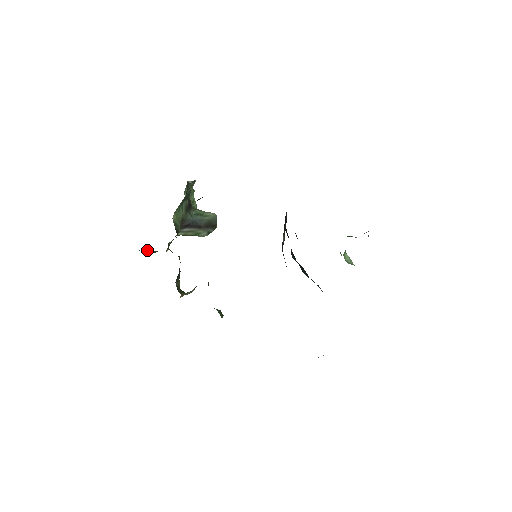
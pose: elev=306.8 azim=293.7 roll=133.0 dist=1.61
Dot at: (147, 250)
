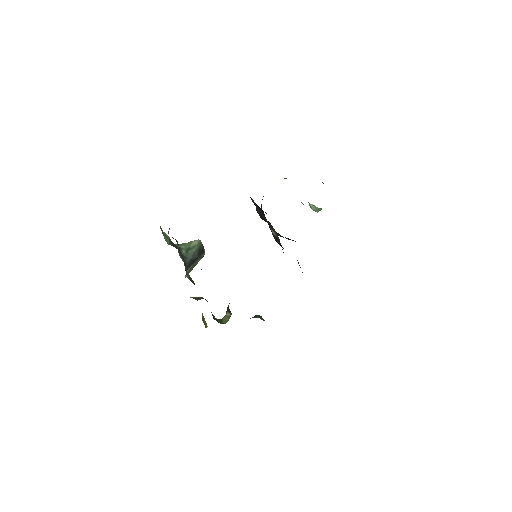
Dot at: occluded
